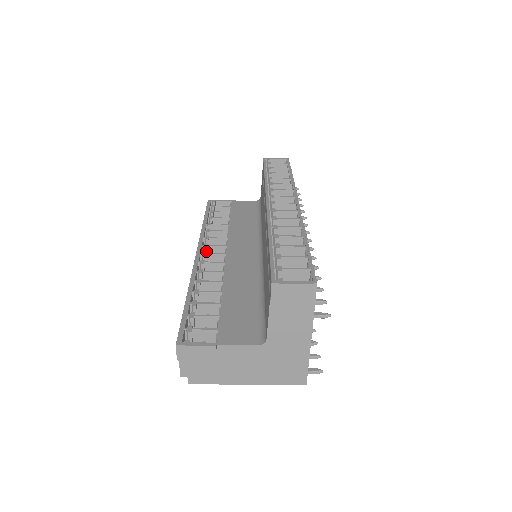
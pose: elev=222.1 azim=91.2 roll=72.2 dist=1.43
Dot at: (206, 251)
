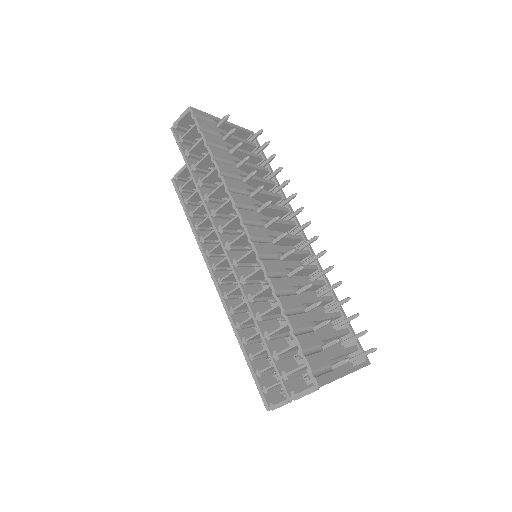
Dot at: (218, 270)
